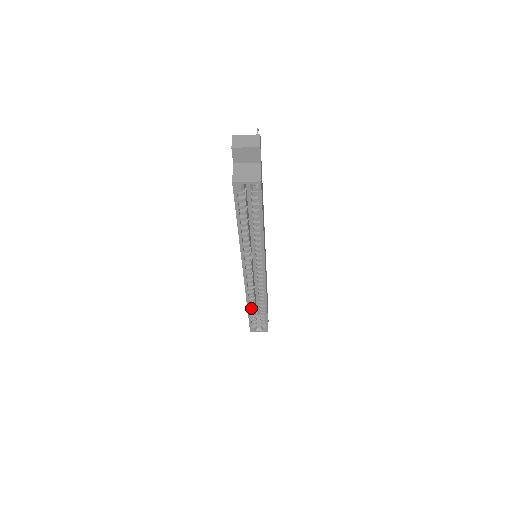
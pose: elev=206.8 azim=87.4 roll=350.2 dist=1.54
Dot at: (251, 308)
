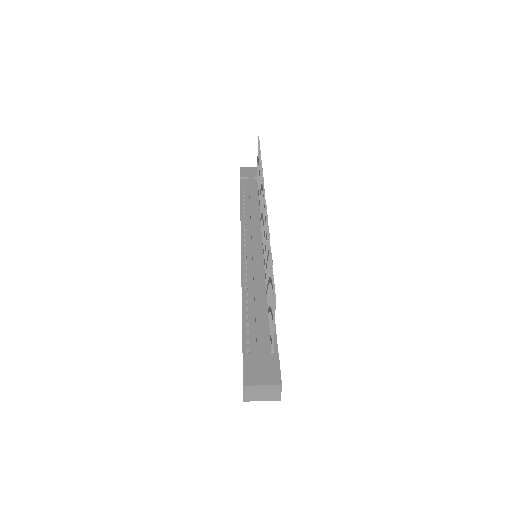
Dot at: occluded
